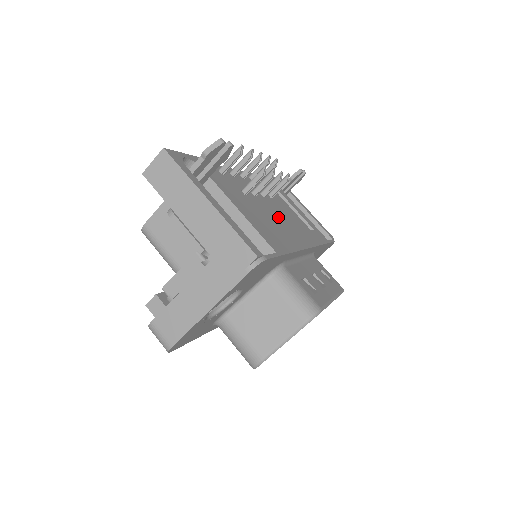
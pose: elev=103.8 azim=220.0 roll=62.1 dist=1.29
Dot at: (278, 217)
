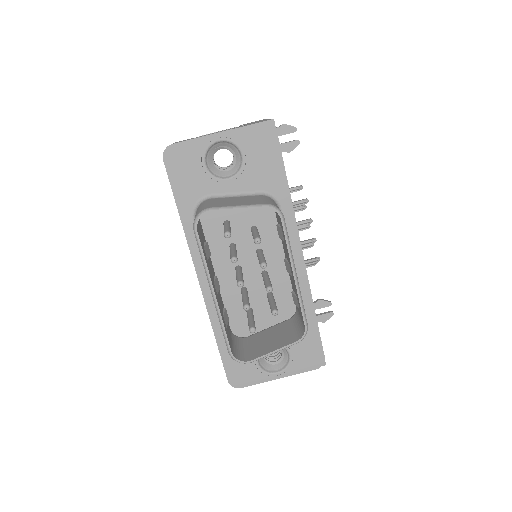
Dot at: occluded
